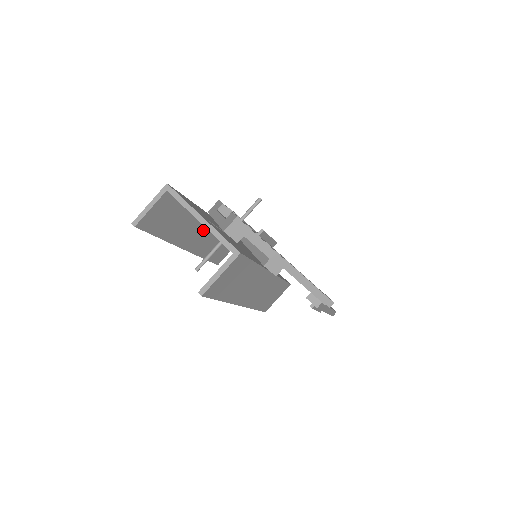
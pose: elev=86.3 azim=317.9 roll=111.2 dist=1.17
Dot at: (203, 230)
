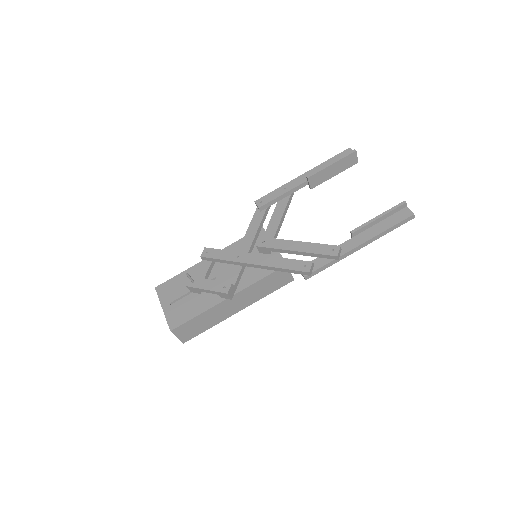
Dot at: occluded
